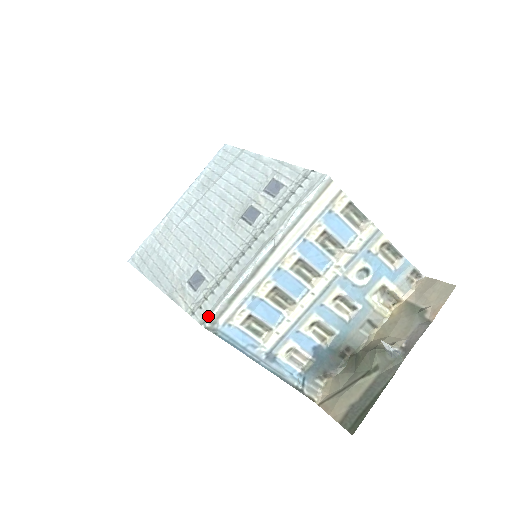
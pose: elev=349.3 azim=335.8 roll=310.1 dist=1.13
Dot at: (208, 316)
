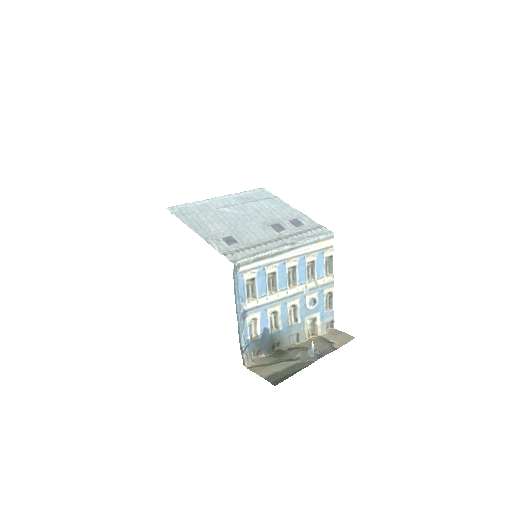
Dot at: (239, 260)
